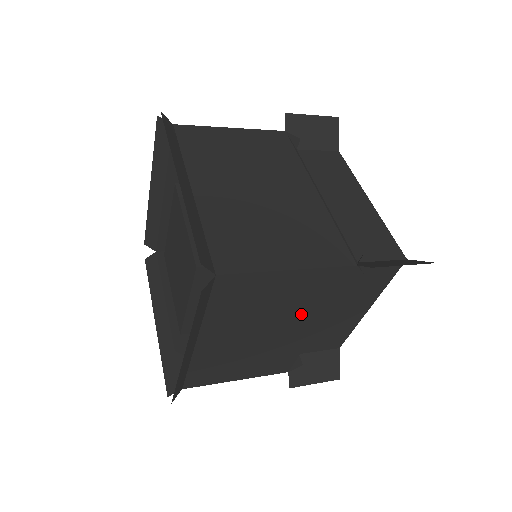
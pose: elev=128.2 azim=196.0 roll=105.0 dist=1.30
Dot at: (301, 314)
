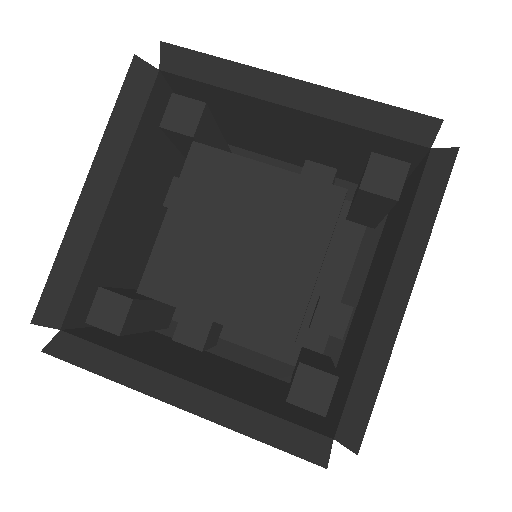
Dot at: (374, 263)
